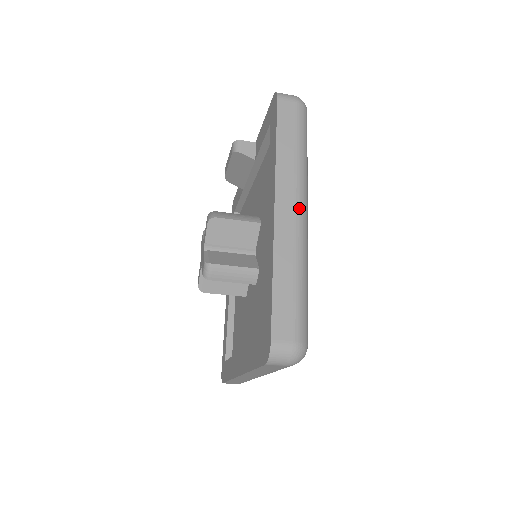
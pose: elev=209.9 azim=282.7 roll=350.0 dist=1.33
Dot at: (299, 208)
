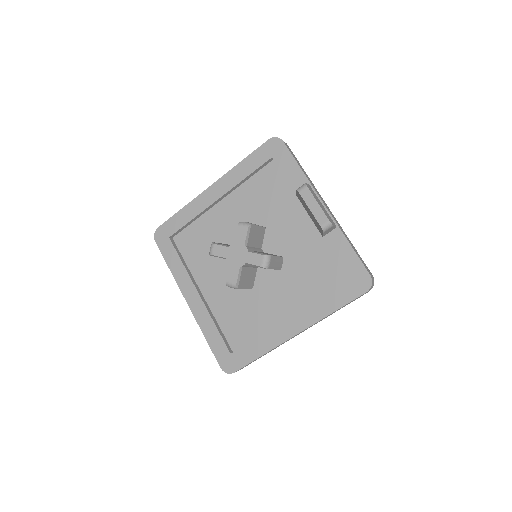
Dot at: occluded
